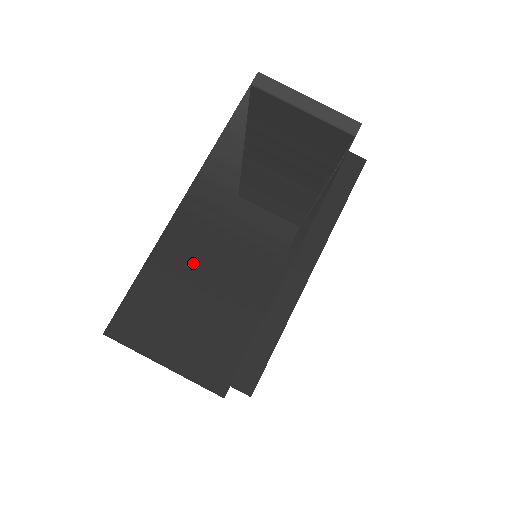
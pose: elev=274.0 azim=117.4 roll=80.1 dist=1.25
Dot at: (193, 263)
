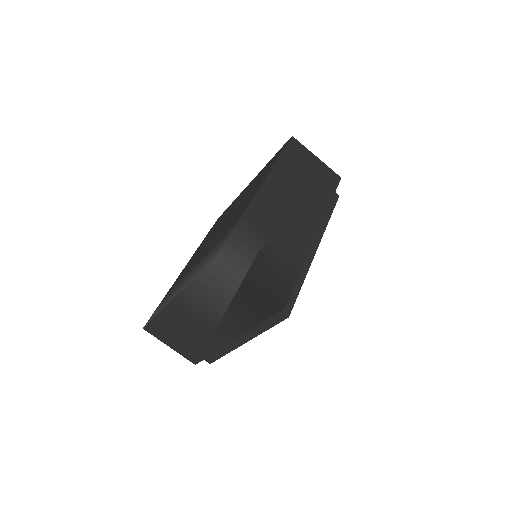
Dot at: (179, 324)
